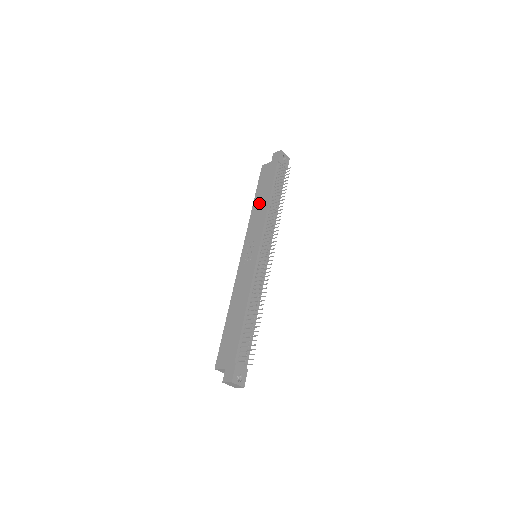
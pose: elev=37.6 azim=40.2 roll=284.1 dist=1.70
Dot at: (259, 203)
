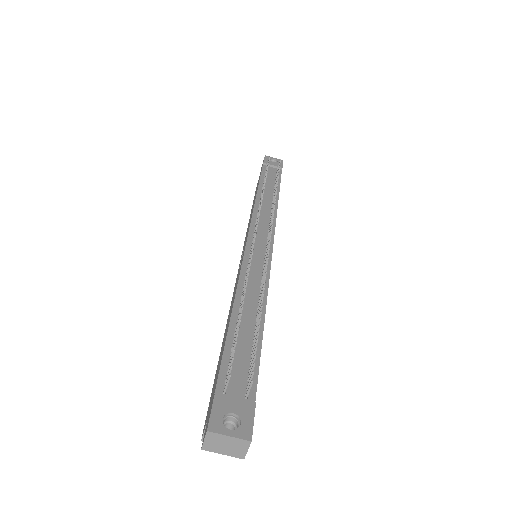
Dot at: occluded
